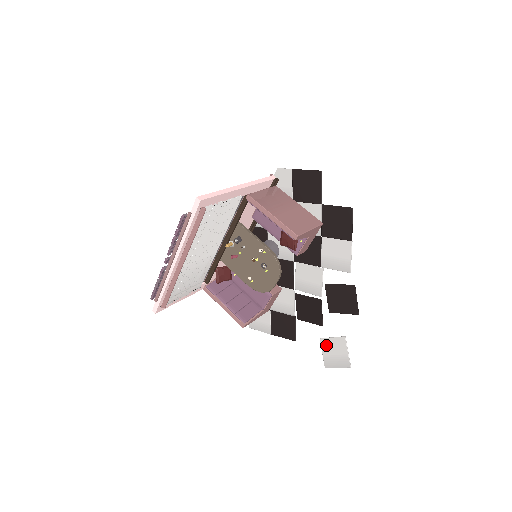
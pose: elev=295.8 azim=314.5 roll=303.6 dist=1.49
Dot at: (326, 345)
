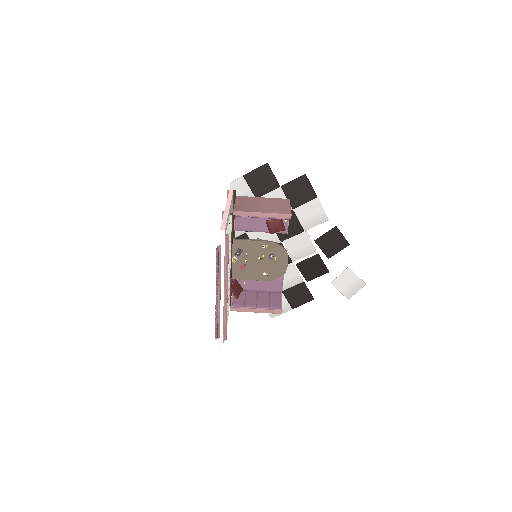
Dot at: (338, 284)
